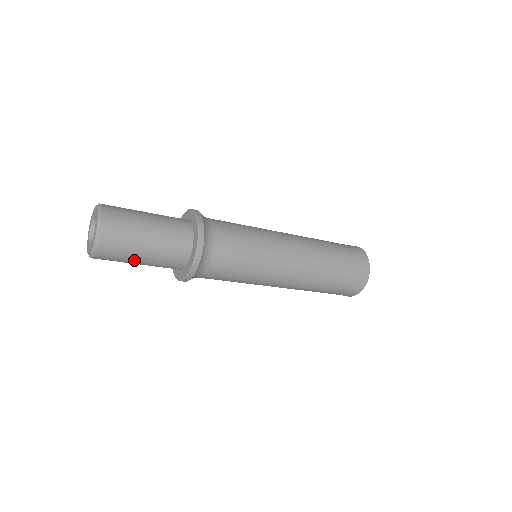
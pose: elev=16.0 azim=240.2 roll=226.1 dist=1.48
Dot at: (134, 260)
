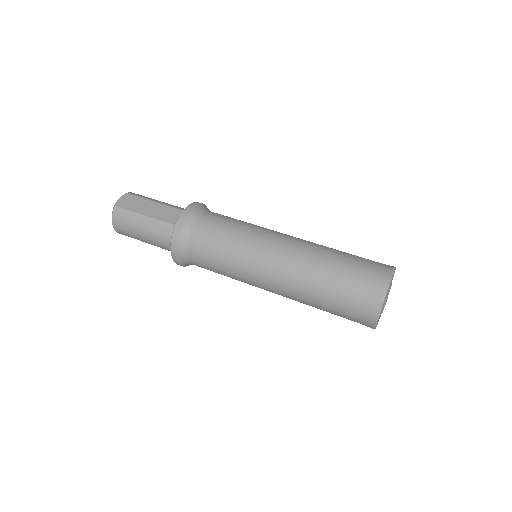
Dot at: occluded
